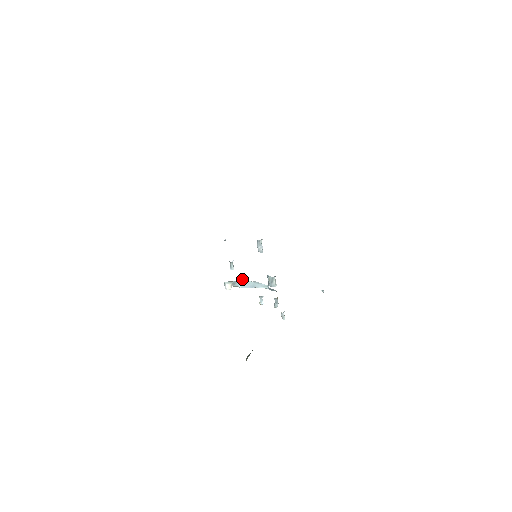
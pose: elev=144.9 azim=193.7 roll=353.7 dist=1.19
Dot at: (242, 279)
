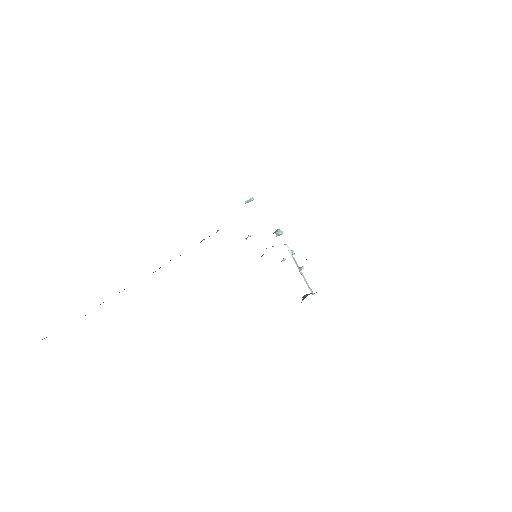
Dot at: occluded
